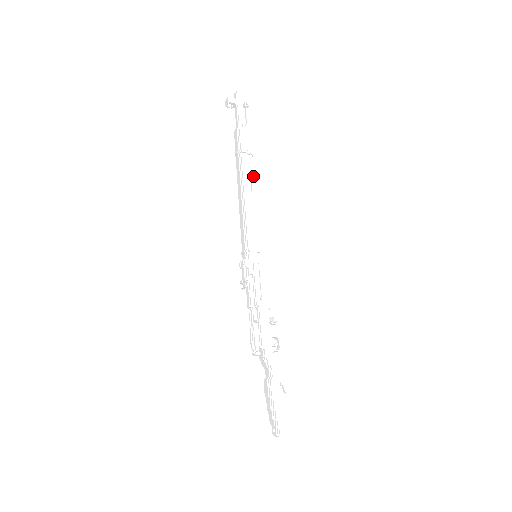
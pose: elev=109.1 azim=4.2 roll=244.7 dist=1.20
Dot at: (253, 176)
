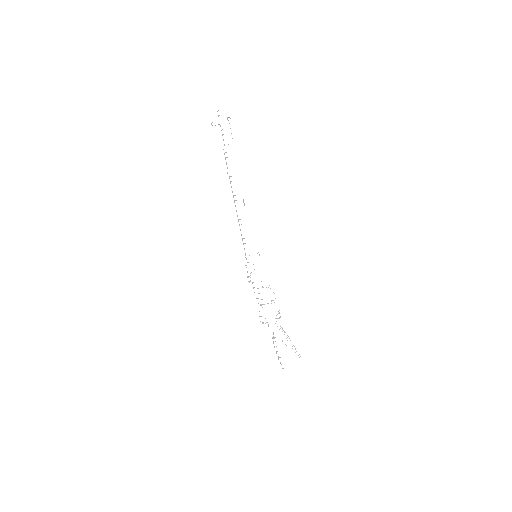
Dot at: (244, 191)
